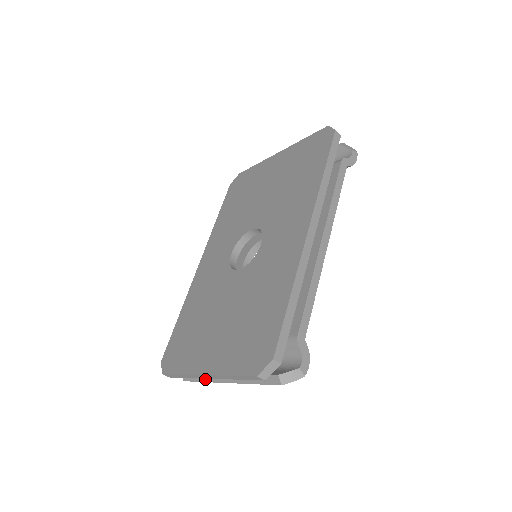
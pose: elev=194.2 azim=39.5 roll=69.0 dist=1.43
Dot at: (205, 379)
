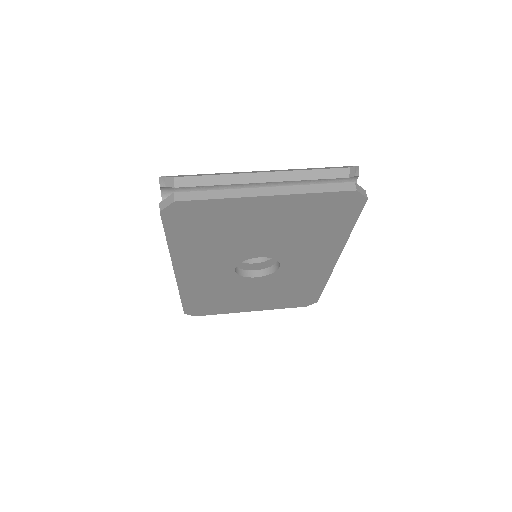
Dot at: occluded
